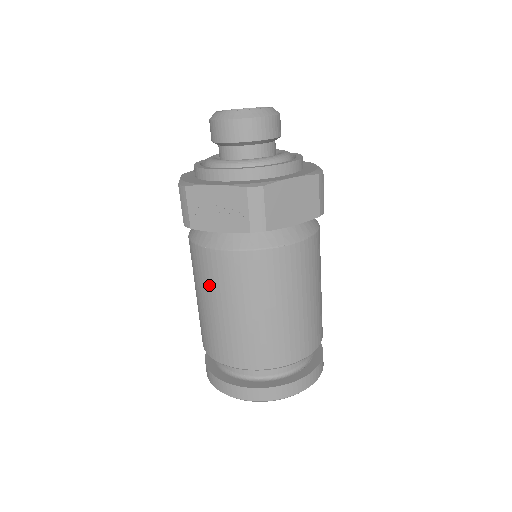
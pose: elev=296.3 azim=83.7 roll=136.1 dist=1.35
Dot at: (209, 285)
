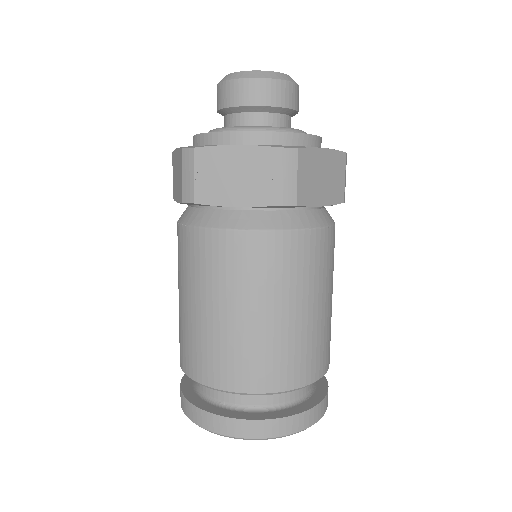
Dot at: (210, 279)
